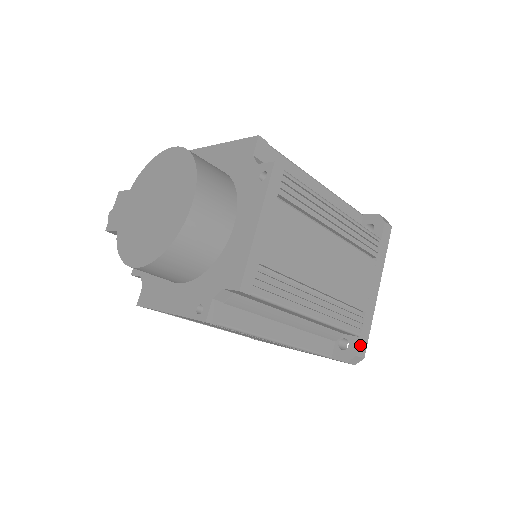
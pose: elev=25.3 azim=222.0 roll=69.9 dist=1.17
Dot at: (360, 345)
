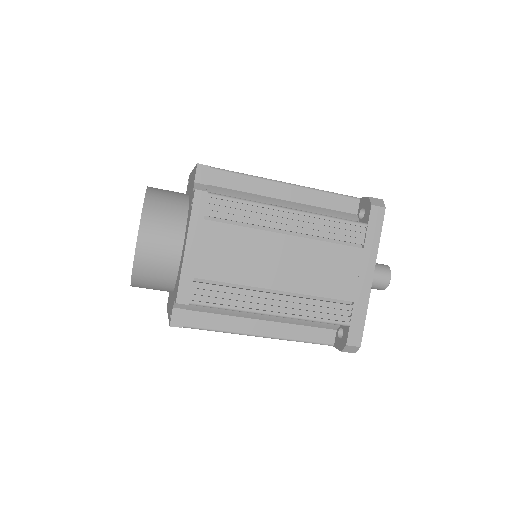
Dot at: (351, 334)
